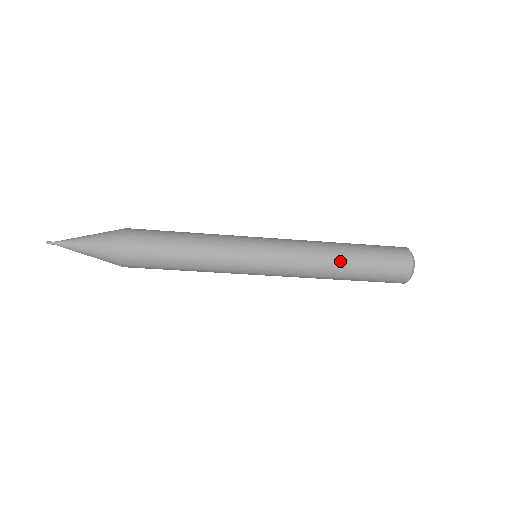
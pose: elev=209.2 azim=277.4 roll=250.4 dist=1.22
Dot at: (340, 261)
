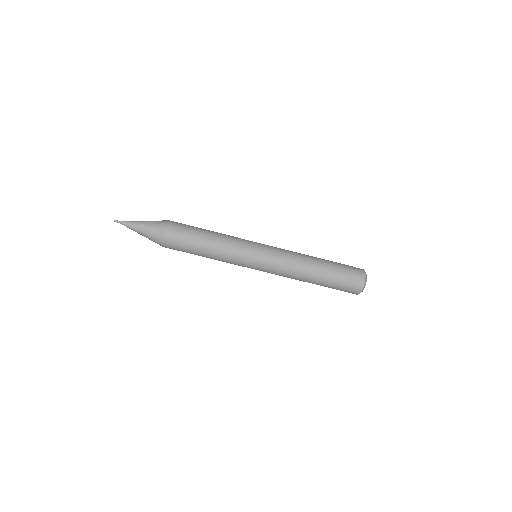
Dot at: (314, 257)
